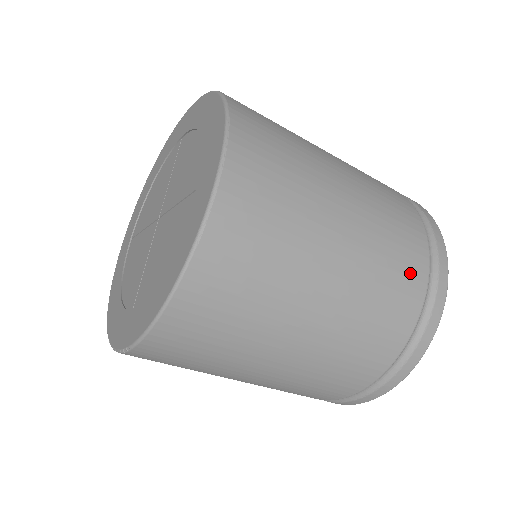
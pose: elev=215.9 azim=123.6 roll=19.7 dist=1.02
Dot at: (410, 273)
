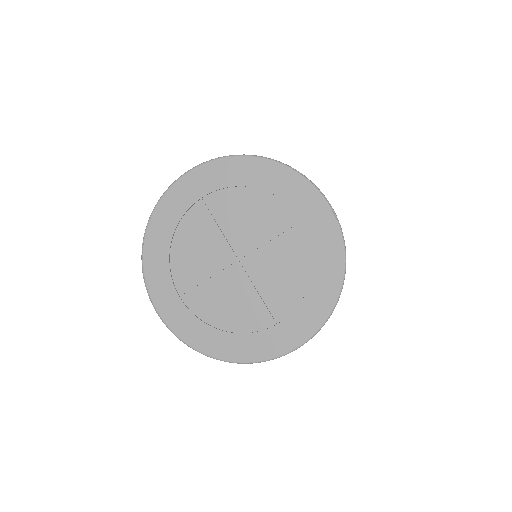
Dot at: occluded
